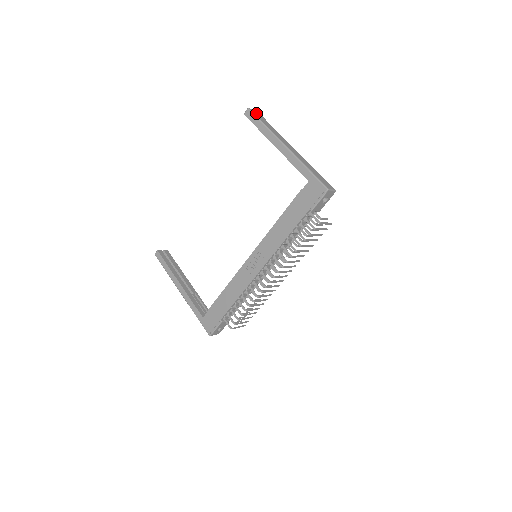
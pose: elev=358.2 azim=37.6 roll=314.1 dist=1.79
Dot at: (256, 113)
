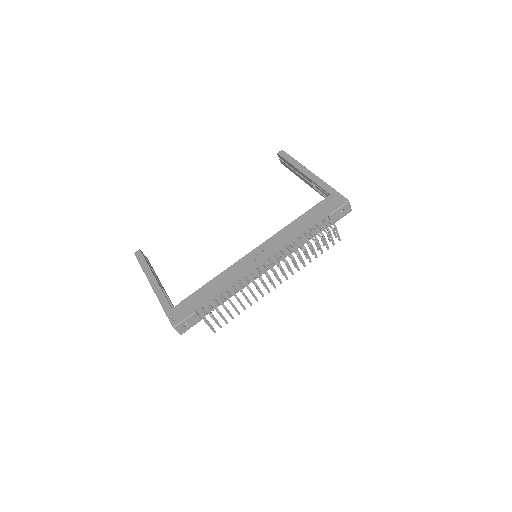
Dot at: occluded
